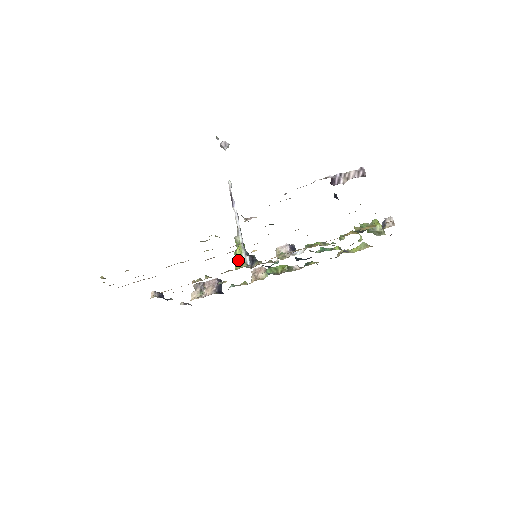
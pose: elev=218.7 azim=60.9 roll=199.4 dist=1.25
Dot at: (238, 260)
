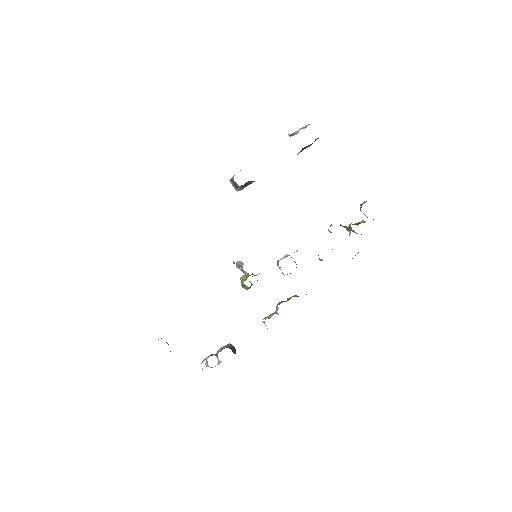
Dot at: (242, 276)
